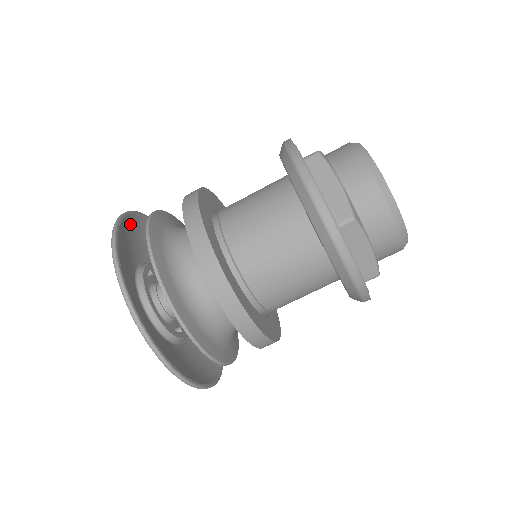
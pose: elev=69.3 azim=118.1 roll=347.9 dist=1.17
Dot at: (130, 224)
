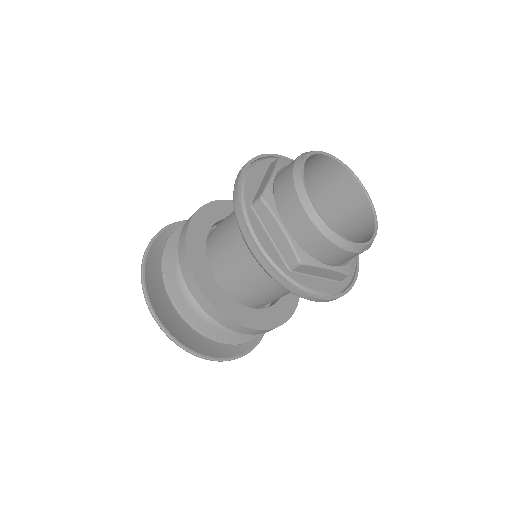
Dot at: (156, 250)
